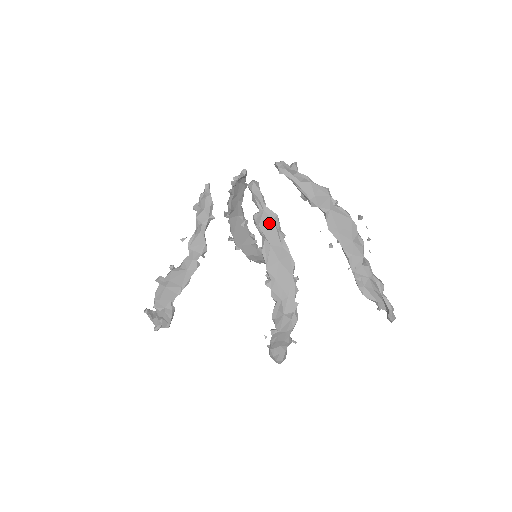
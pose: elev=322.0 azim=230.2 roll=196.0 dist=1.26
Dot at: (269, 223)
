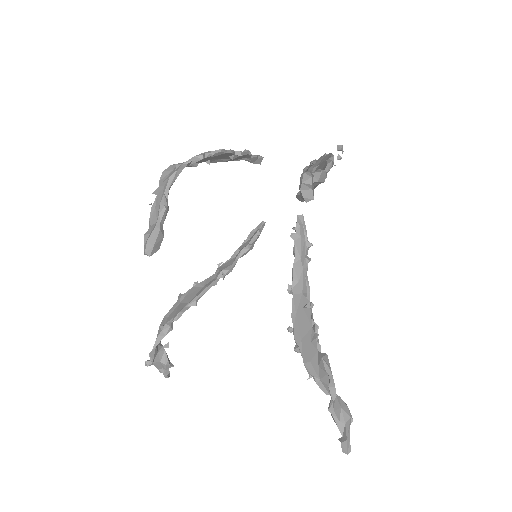
Dot at: occluded
